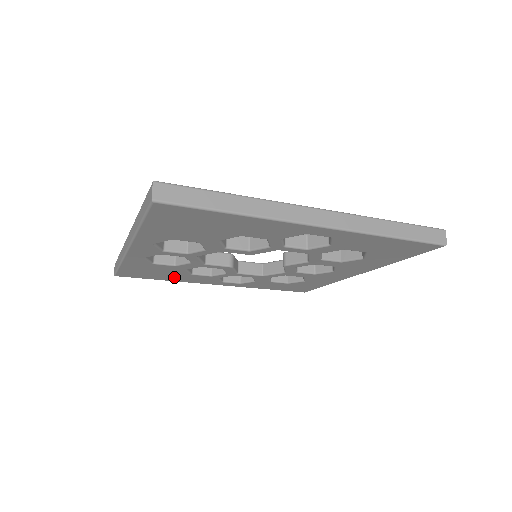
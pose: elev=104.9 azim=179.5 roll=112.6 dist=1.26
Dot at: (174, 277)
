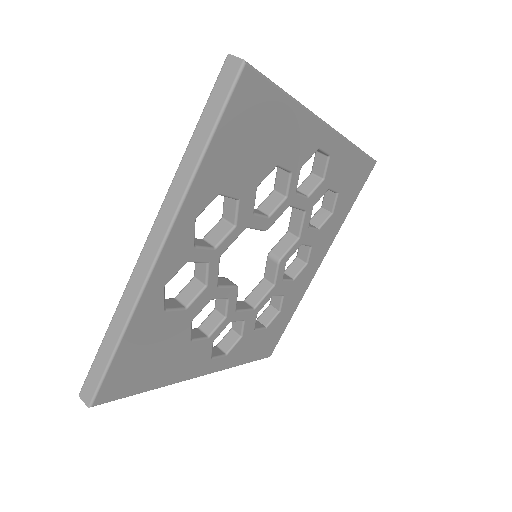
Dot at: (167, 366)
